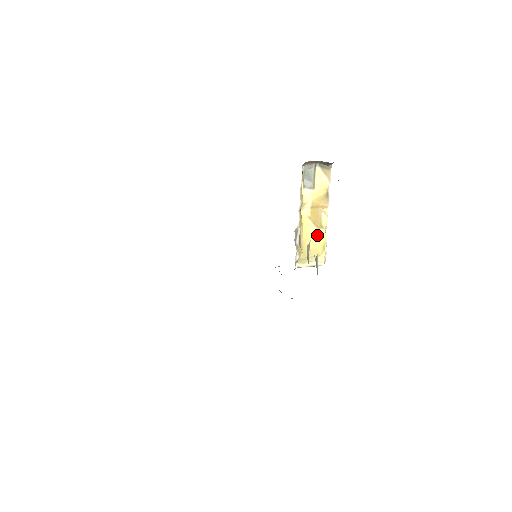
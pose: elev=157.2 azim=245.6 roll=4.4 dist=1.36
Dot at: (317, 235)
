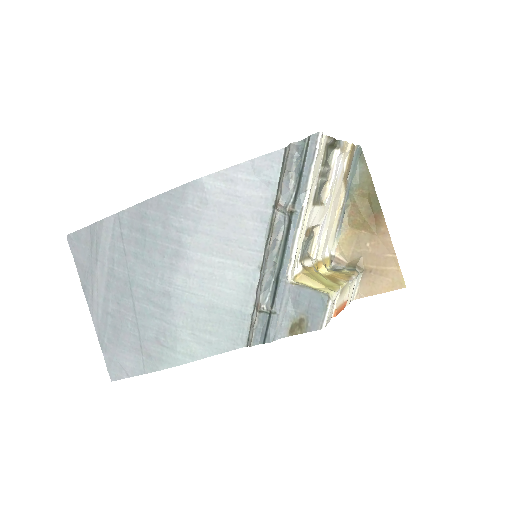
Dot at: (329, 283)
